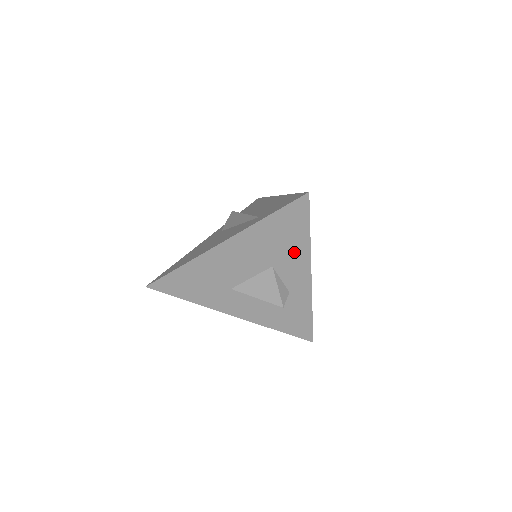
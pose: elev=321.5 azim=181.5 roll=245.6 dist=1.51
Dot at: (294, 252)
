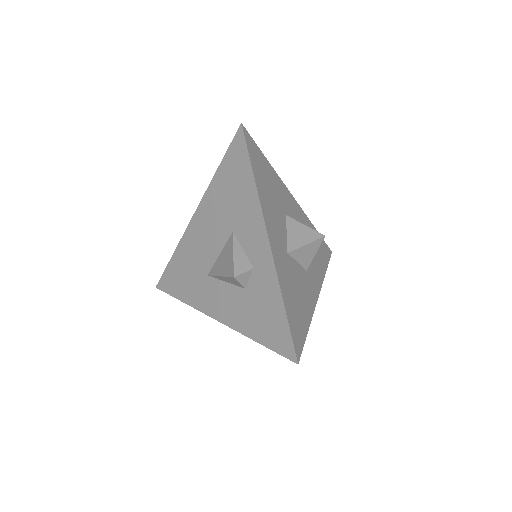
Dot at: (246, 204)
